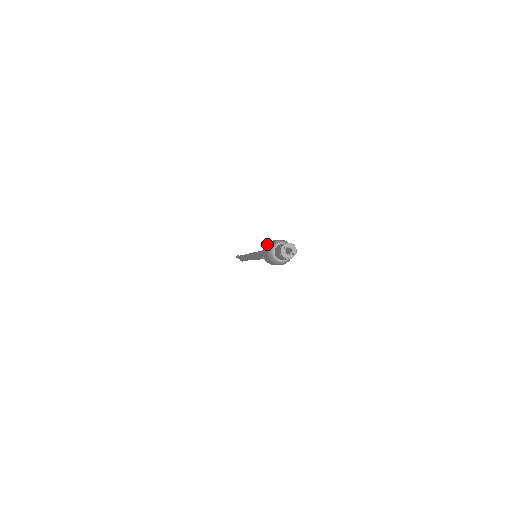
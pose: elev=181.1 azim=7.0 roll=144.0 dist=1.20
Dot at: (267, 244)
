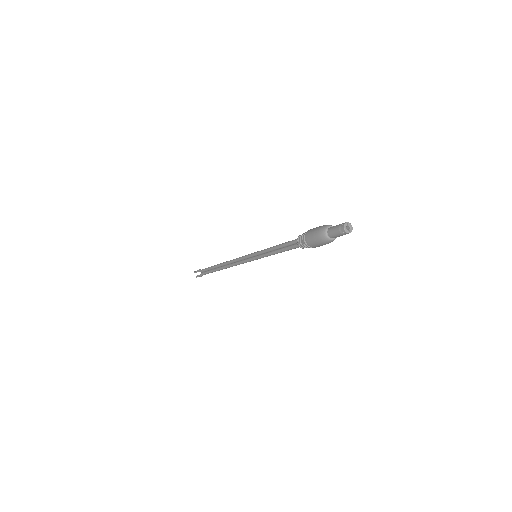
Dot at: (316, 227)
